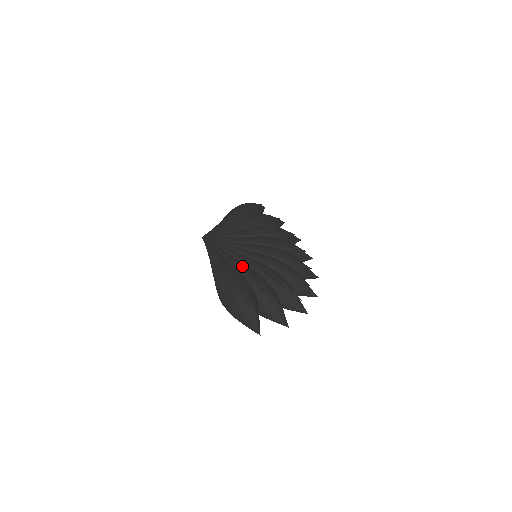
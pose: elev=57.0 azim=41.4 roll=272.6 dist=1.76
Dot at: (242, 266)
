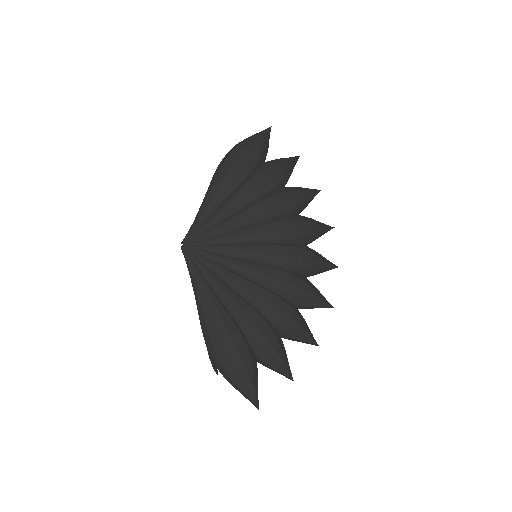
Dot at: (236, 307)
